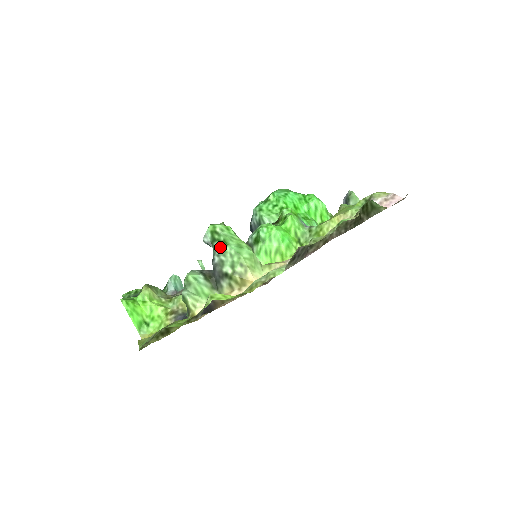
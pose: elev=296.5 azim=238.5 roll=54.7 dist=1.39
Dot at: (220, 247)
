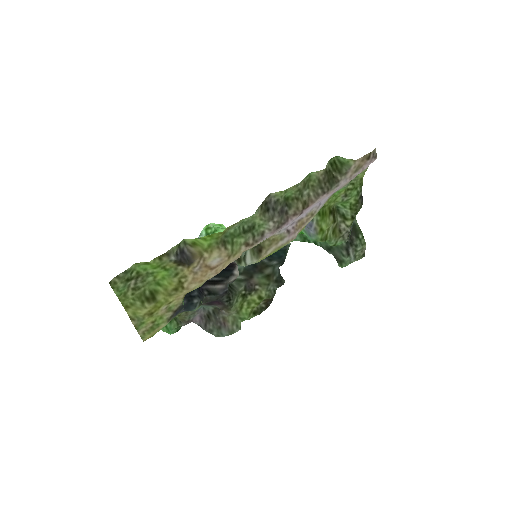
Dot at: occluded
